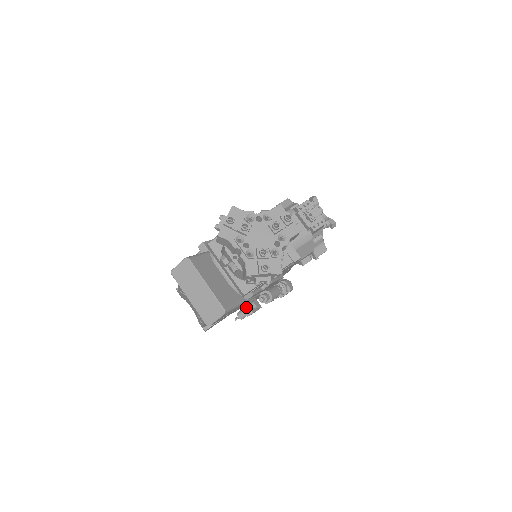
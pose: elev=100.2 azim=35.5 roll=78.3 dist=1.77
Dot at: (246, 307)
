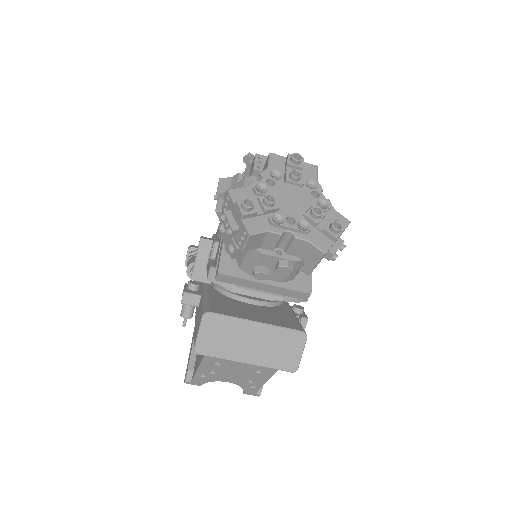
Dot at: occluded
